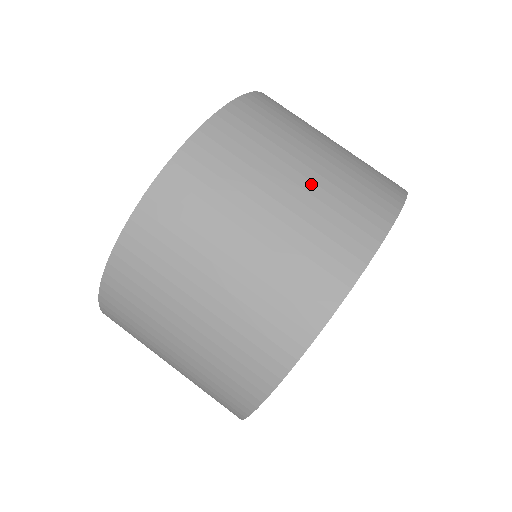
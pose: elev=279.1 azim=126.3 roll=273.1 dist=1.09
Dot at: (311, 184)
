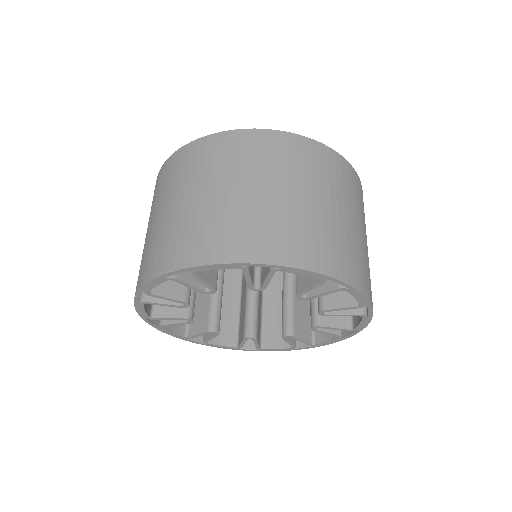
Dot at: occluded
